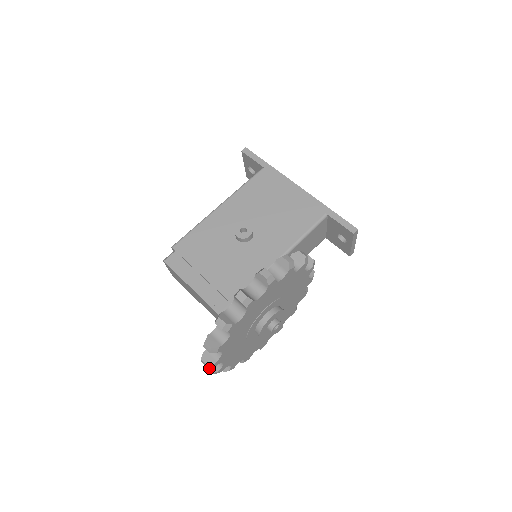
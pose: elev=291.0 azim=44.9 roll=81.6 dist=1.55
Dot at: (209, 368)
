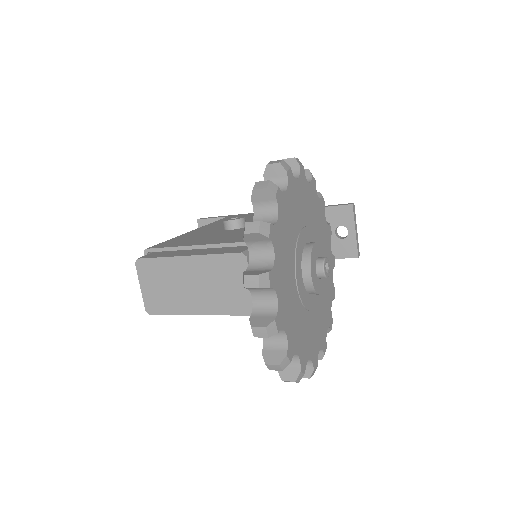
Dot at: (256, 325)
